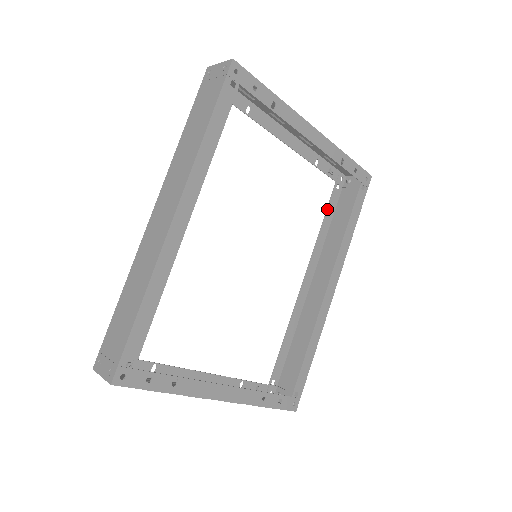
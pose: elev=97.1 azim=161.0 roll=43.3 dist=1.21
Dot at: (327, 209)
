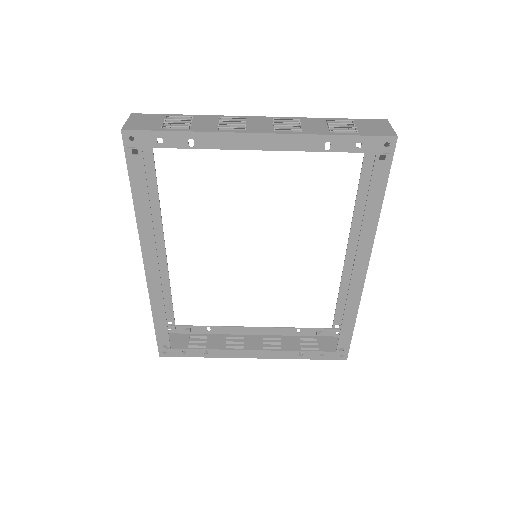
Dot at: (361, 171)
